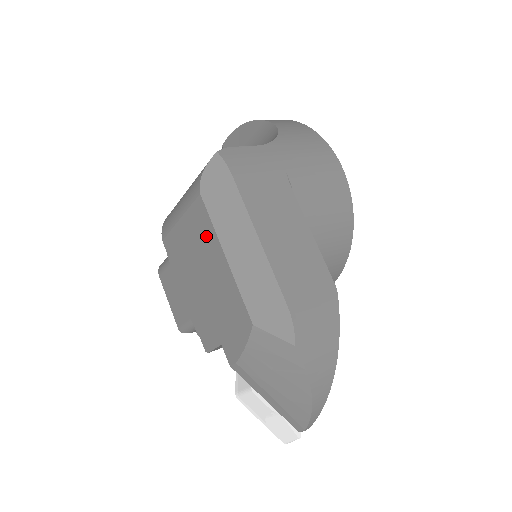
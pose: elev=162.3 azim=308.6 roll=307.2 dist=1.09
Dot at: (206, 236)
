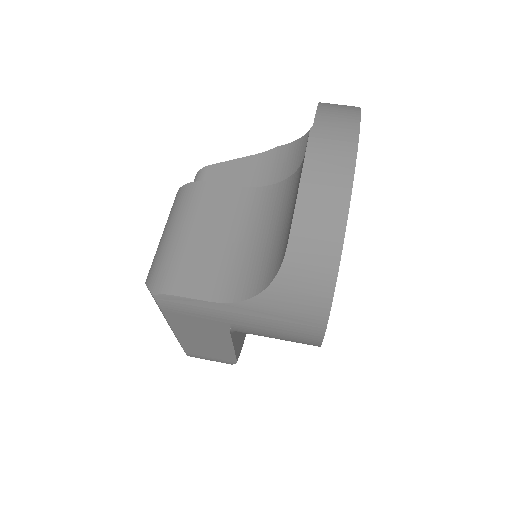
Dot at: occluded
